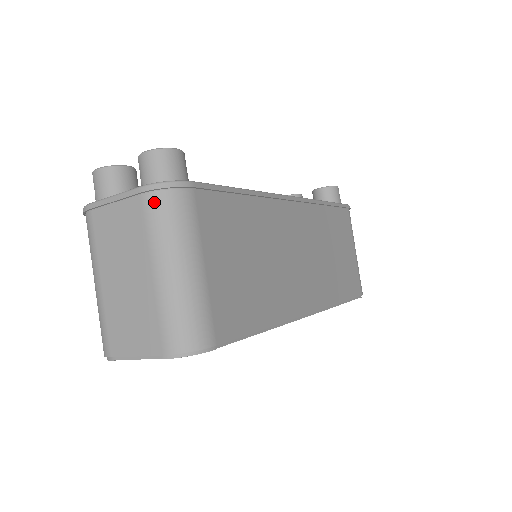
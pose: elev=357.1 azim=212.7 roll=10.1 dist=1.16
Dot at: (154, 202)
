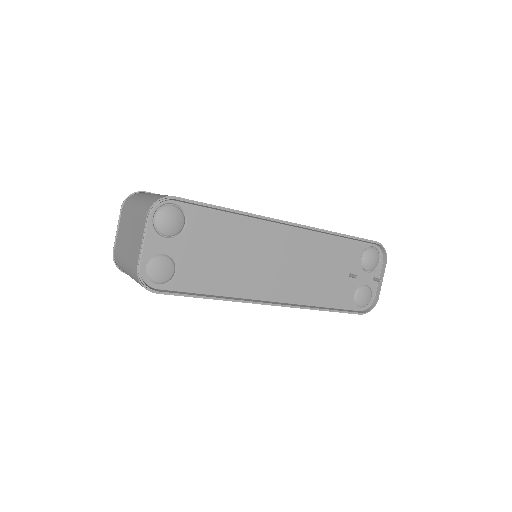
Dot at: (127, 202)
